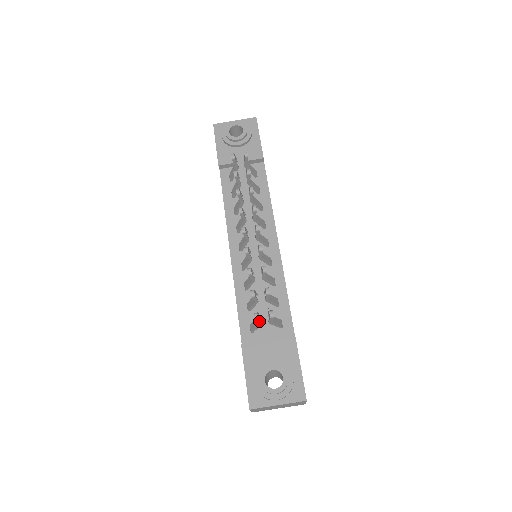
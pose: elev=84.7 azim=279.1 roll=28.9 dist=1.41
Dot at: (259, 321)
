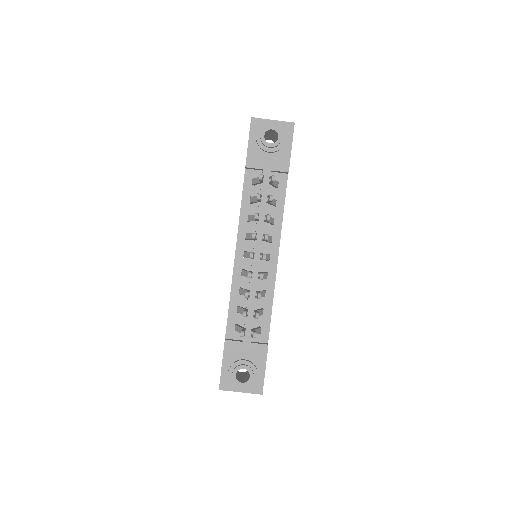
Dot at: occluded
